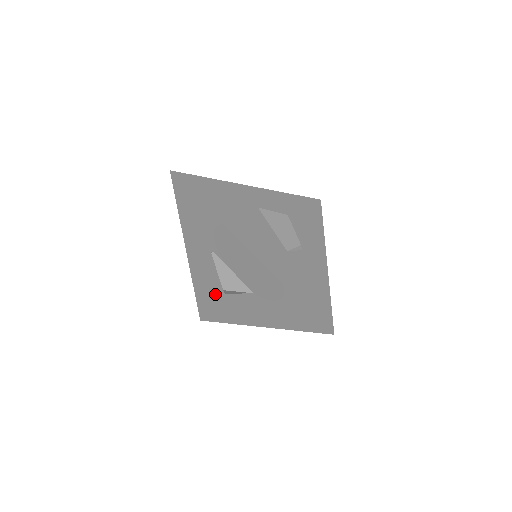
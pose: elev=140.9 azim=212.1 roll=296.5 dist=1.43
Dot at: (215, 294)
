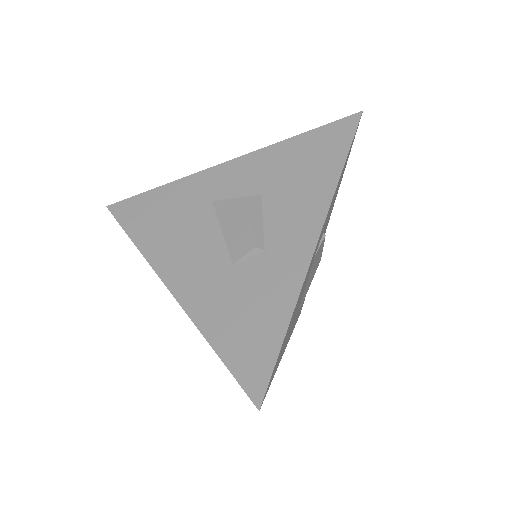
Dot at: occluded
